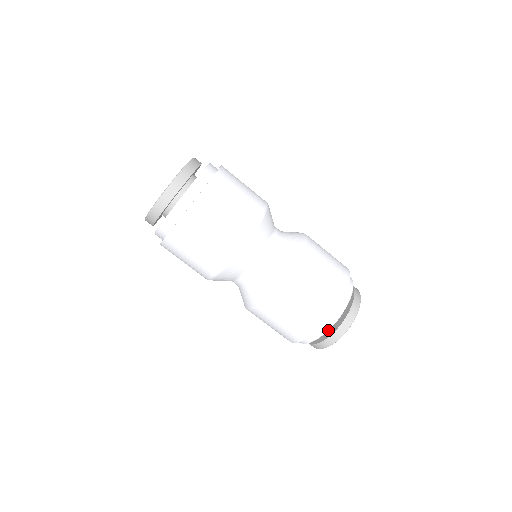
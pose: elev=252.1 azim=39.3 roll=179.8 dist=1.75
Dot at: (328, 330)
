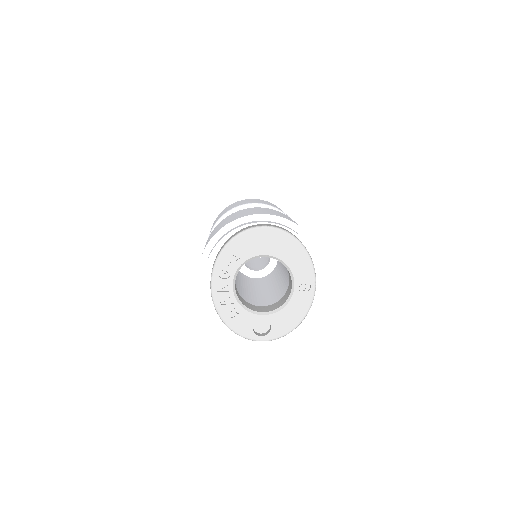
Dot at: occluded
